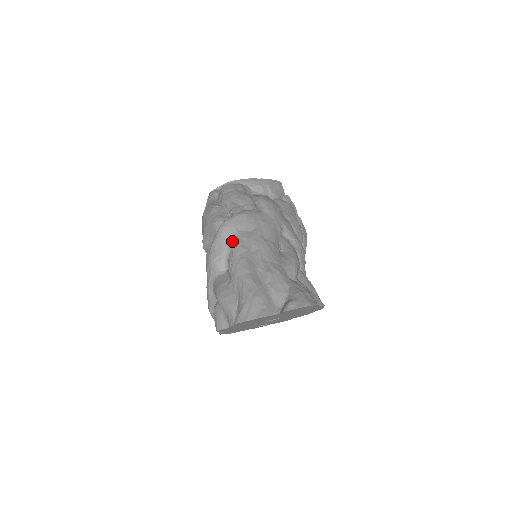
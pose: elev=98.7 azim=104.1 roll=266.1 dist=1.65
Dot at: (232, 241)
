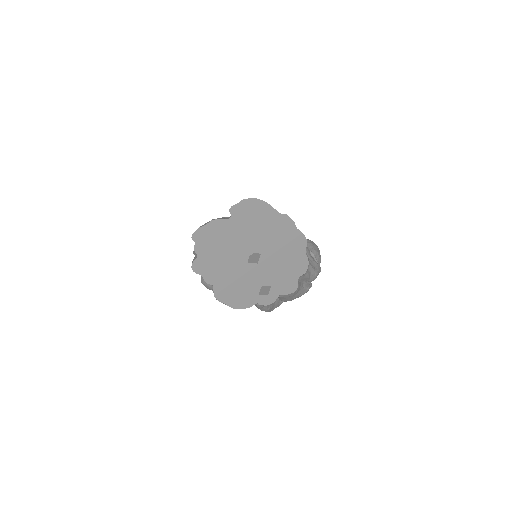
Dot at: occluded
